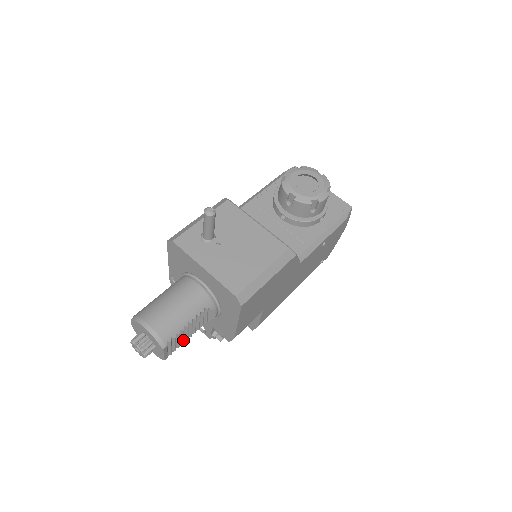
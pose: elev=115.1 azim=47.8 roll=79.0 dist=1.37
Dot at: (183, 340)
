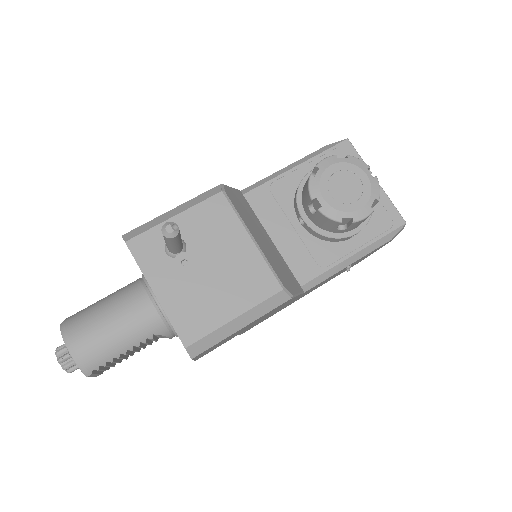
Dot at: occluded
